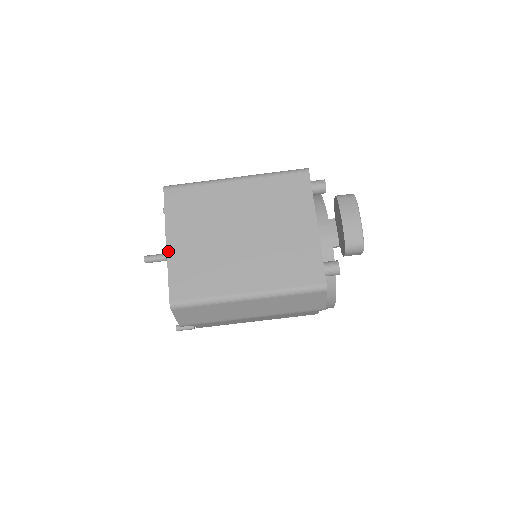
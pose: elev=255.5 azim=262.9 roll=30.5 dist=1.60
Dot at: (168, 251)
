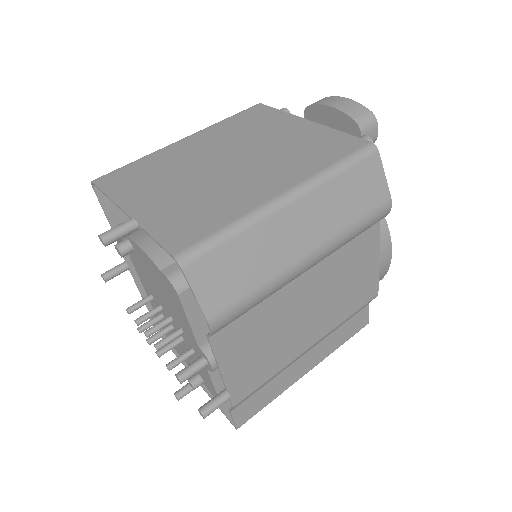
Dot at: (134, 217)
